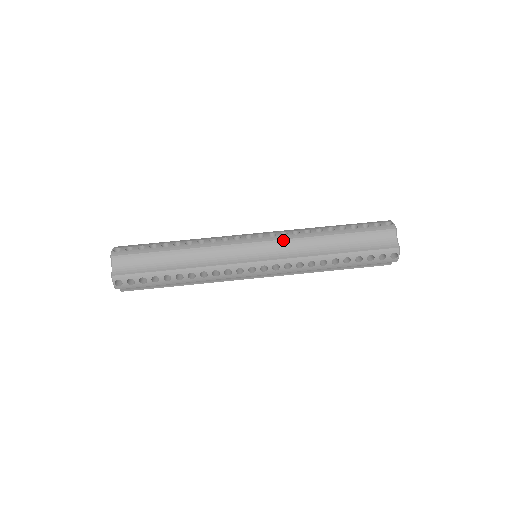
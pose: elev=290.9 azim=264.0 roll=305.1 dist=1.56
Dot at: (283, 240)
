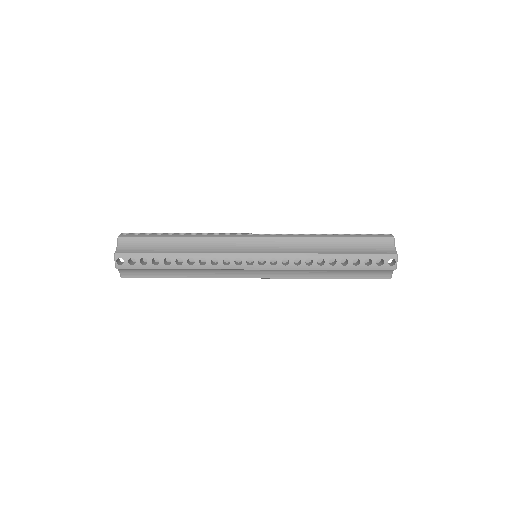
Dot at: (283, 238)
